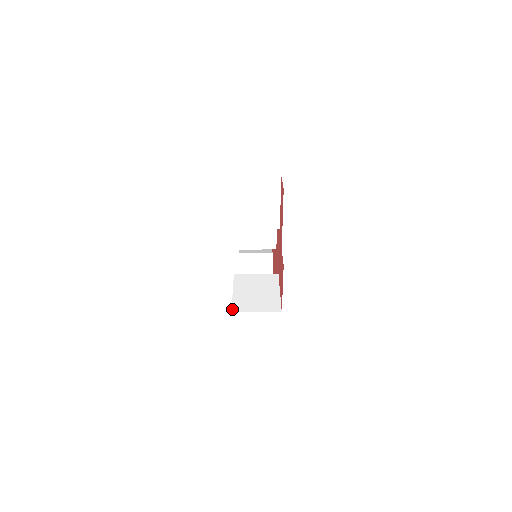
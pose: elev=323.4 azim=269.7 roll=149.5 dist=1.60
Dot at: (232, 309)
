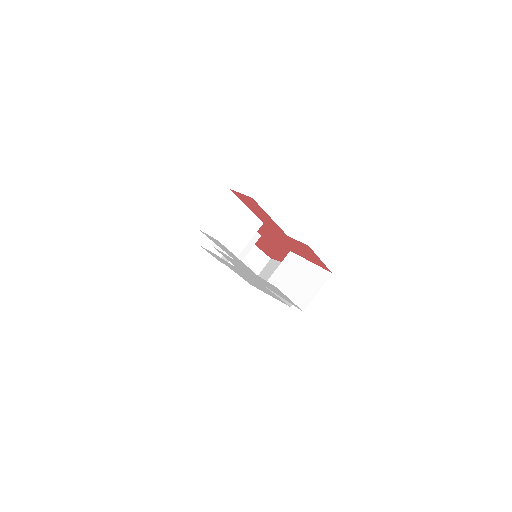
Dot at: (300, 309)
